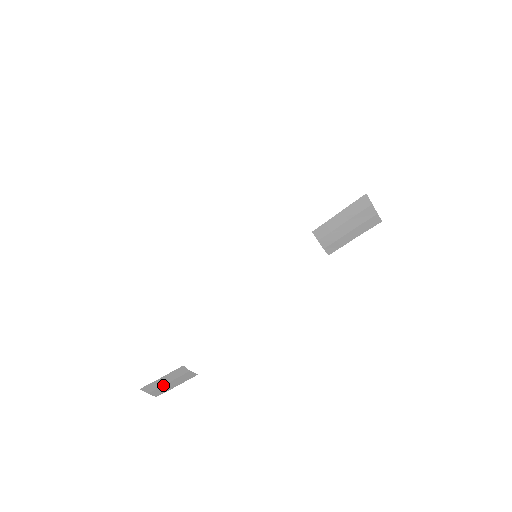
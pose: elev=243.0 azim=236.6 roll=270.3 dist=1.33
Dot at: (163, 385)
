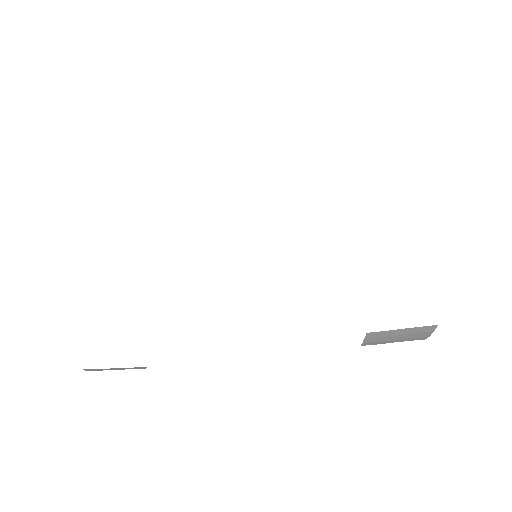
Dot at: (109, 369)
